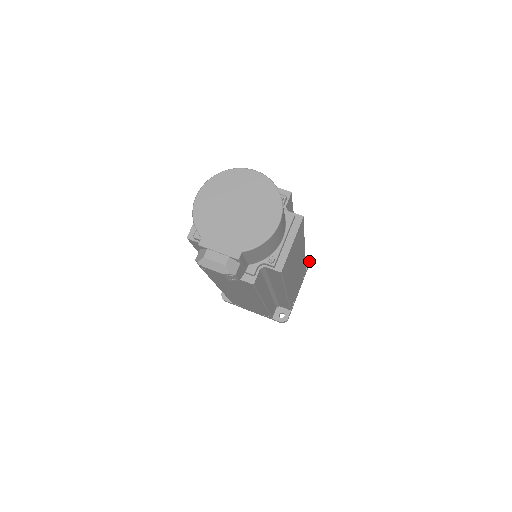
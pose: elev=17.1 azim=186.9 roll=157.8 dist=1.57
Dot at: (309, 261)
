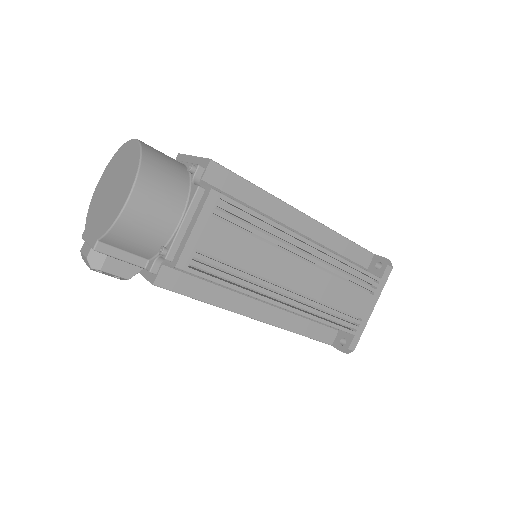
Dot at: (386, 264)
